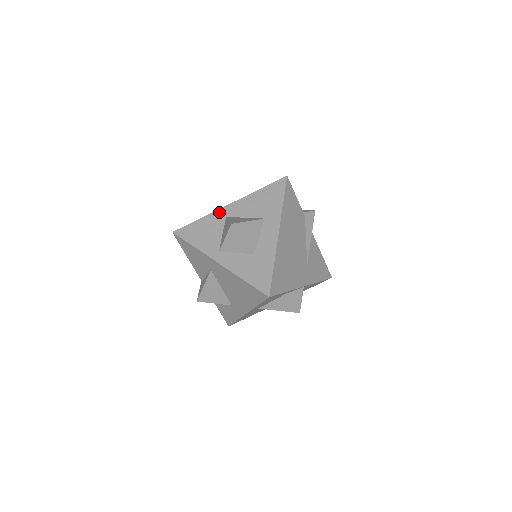
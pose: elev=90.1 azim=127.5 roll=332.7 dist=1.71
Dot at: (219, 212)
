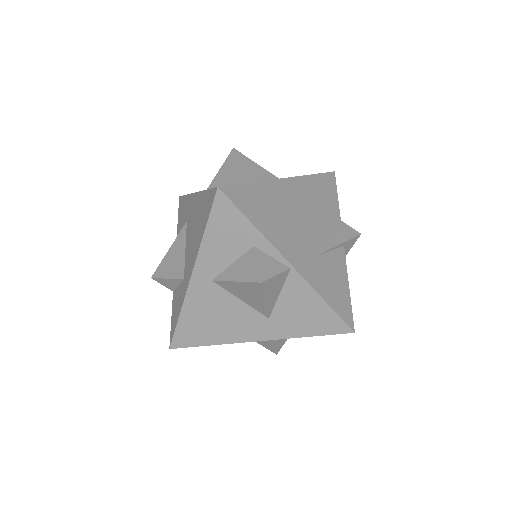
Dot at: occluded
